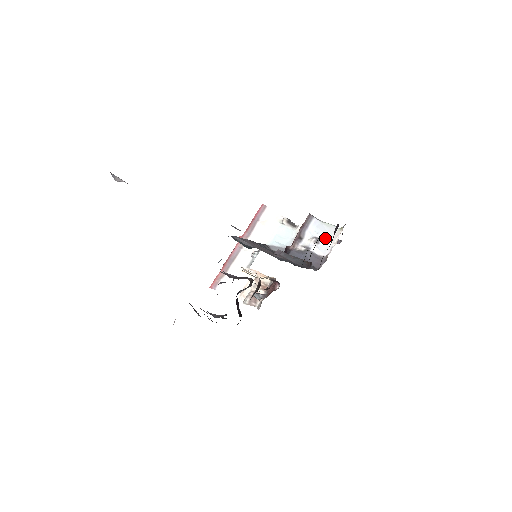
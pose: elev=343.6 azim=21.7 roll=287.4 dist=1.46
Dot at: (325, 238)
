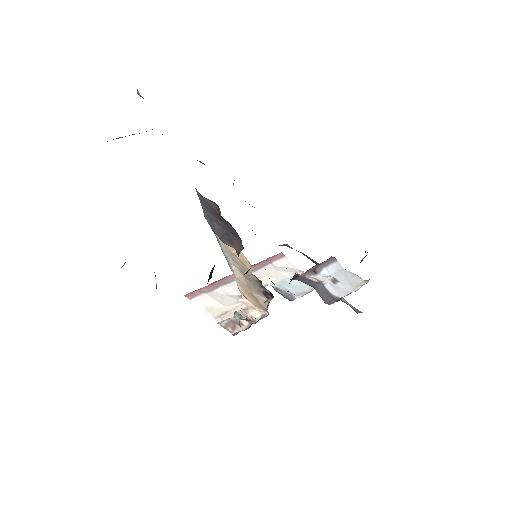
Dot at: (345, 282)
